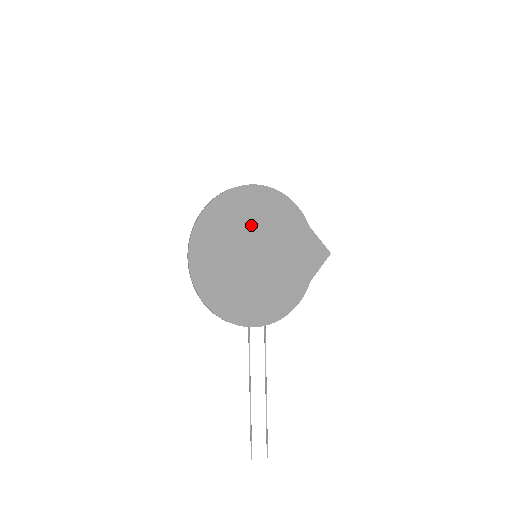
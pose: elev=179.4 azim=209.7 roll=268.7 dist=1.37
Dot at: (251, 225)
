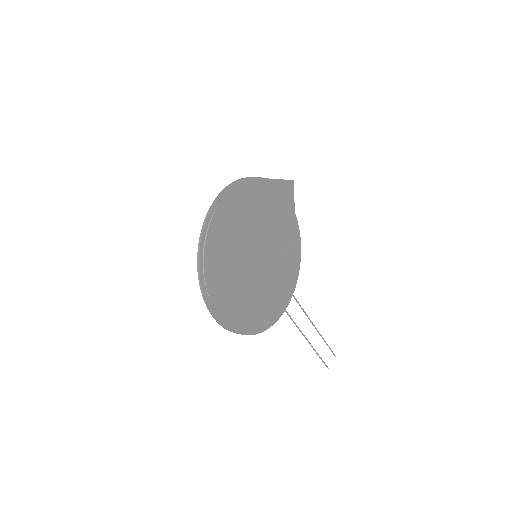
Dot at: (240, 240)
